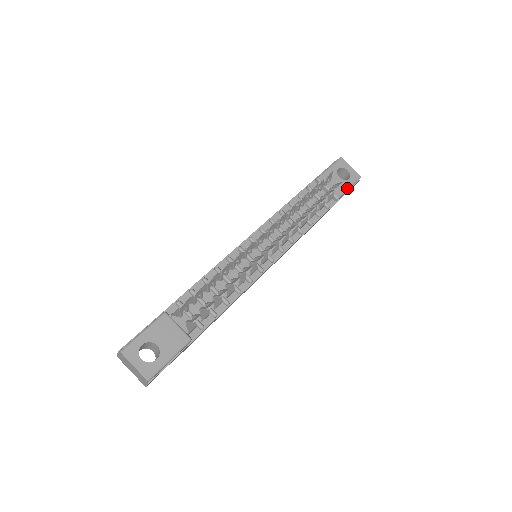
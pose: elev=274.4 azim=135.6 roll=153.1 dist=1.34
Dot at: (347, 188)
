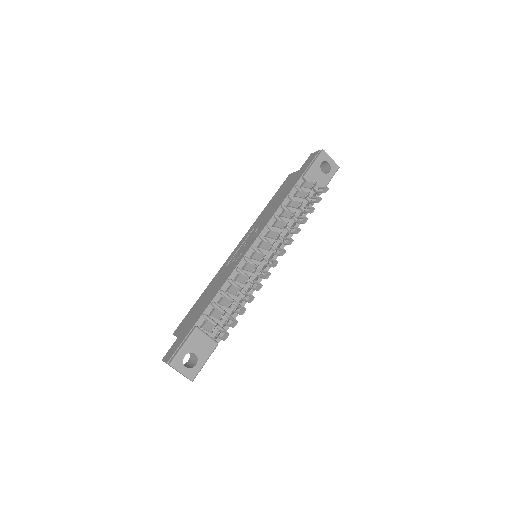
Dot at: (328, 182)
